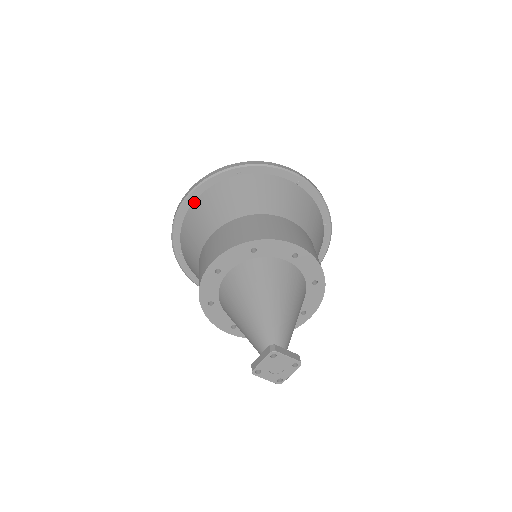
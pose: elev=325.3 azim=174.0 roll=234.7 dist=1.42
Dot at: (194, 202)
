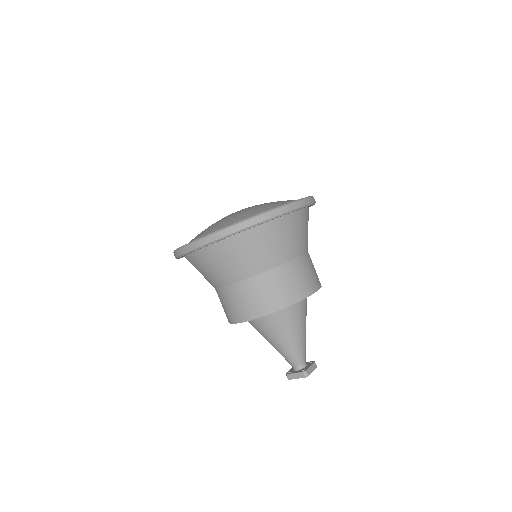
Dot at: (209, 246)
